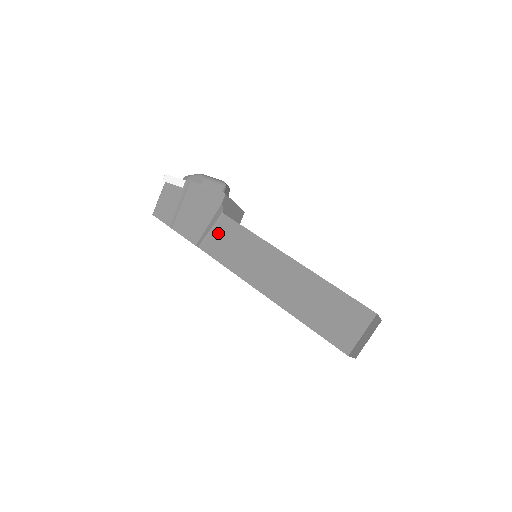
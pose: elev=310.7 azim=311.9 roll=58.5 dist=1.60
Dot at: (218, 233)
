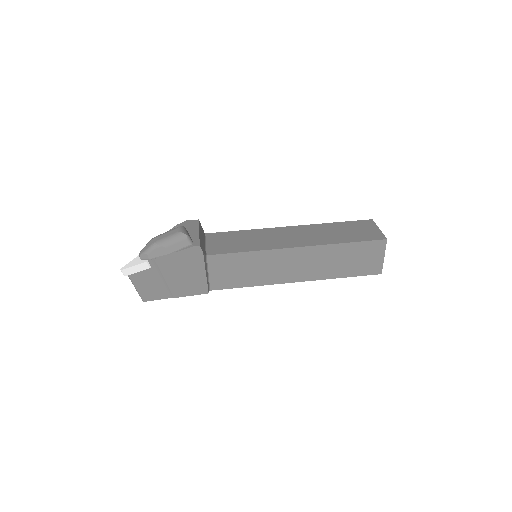
Dot at: (217, 271)
